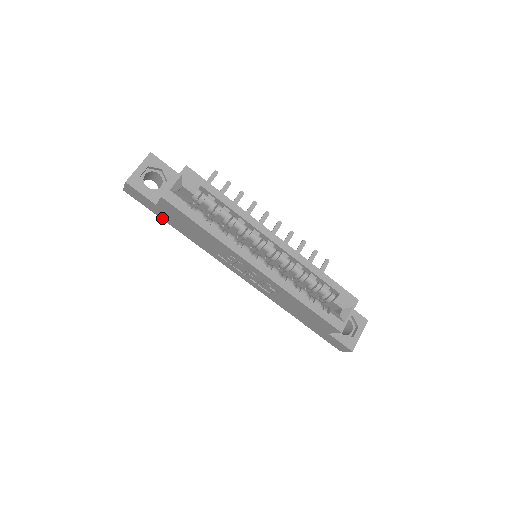
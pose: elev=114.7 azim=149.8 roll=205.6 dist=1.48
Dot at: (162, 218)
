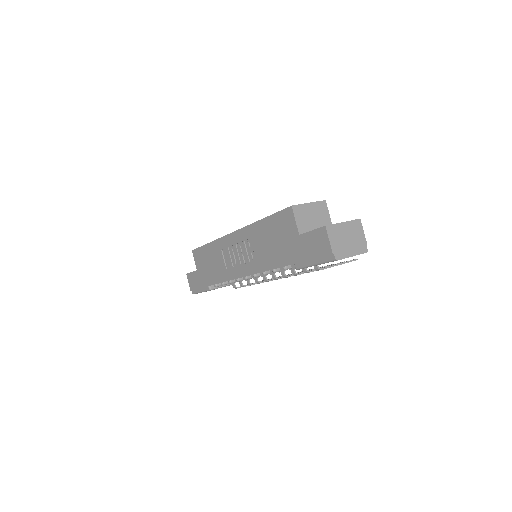
Dot at: (205, 285)
